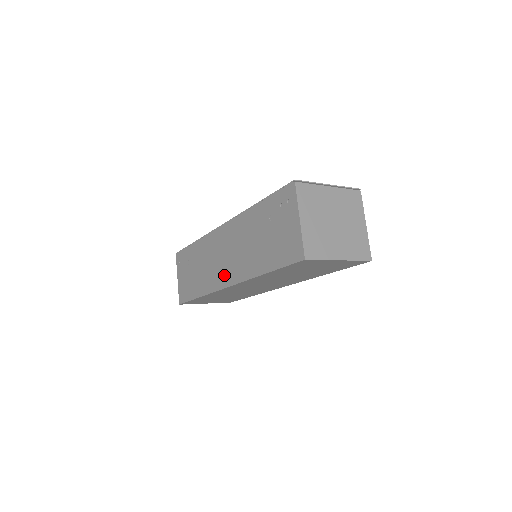
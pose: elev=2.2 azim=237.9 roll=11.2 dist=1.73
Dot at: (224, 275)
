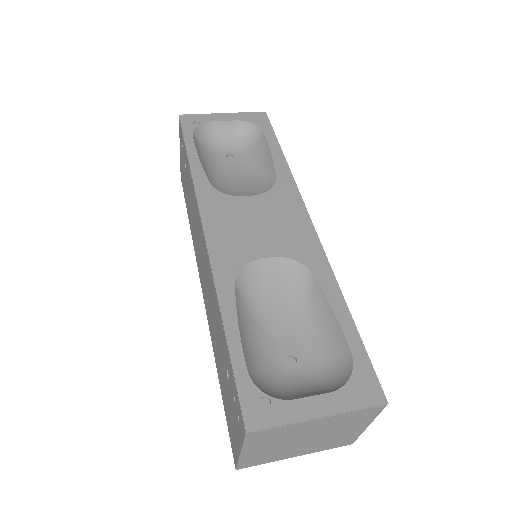
Dot at: (201, 275)
